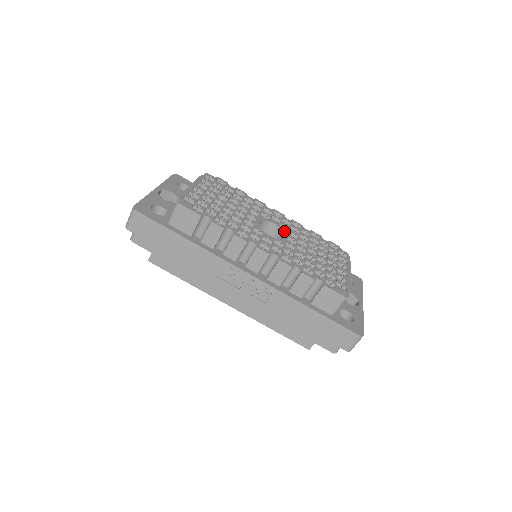
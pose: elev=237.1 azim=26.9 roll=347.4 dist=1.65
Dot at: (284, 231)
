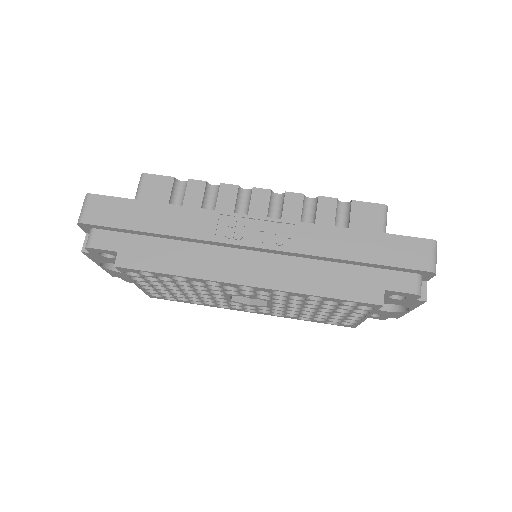
Dot at: occluded
